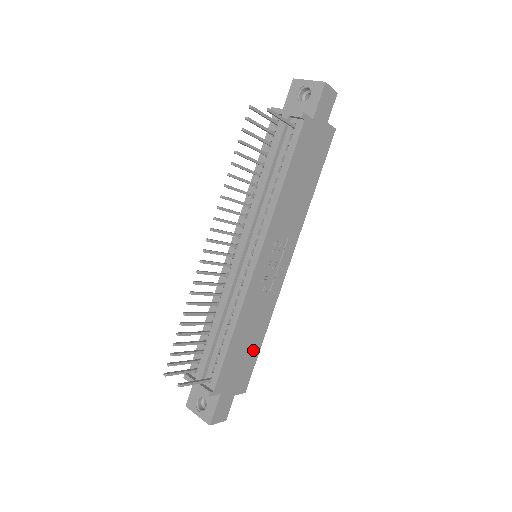
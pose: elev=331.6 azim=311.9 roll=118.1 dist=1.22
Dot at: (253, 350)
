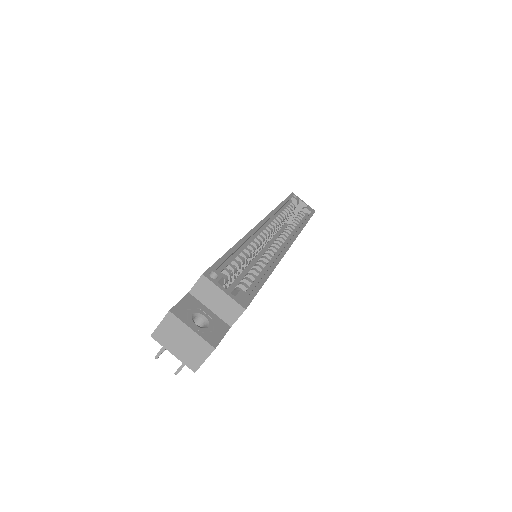
Dot at: occluded
